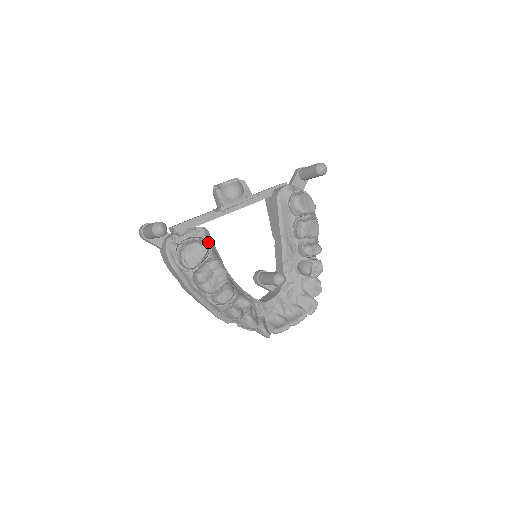
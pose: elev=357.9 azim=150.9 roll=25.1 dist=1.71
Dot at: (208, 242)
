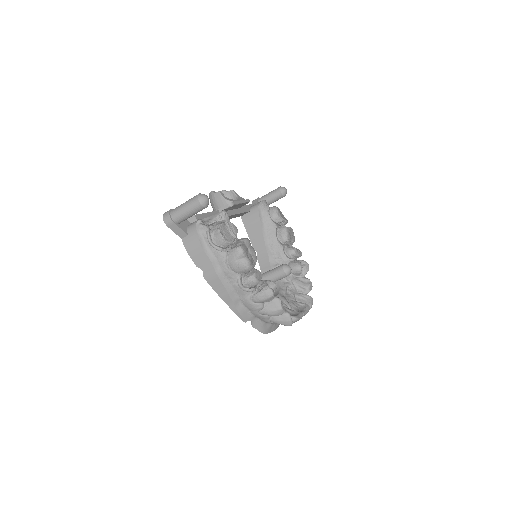
Dot at: occluded
